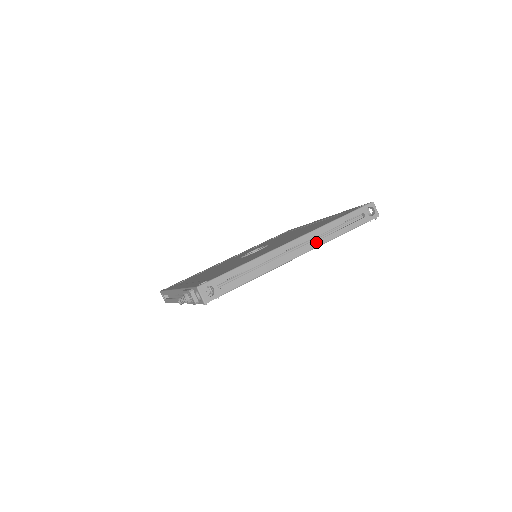
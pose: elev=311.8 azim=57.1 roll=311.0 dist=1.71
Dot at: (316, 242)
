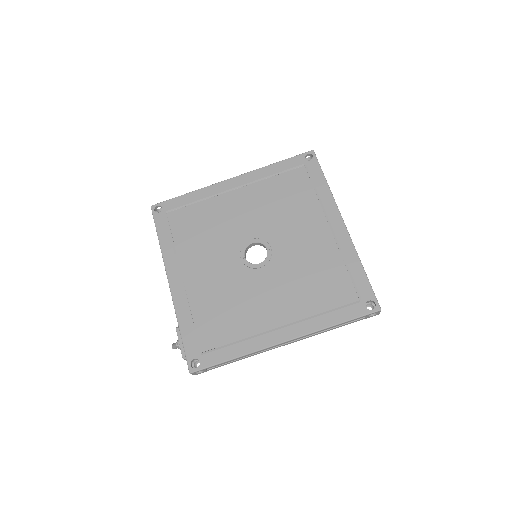
Dot at: (306, 337)
